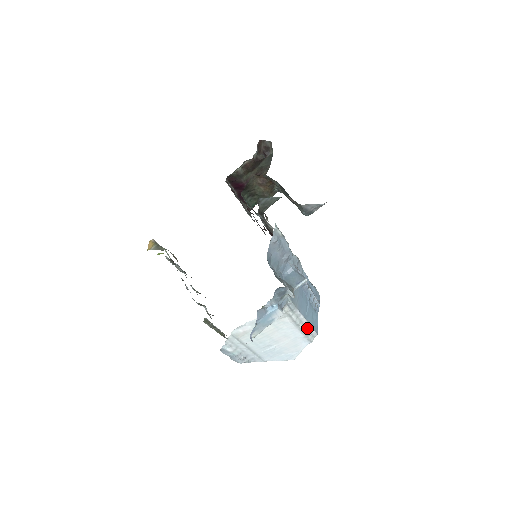
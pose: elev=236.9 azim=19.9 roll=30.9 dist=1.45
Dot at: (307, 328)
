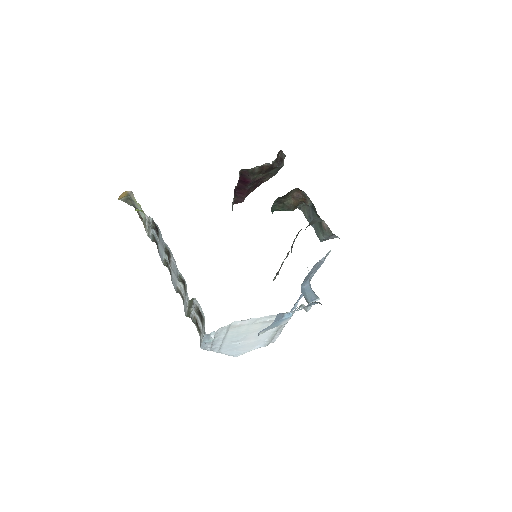
Dot at: (275, 335)
